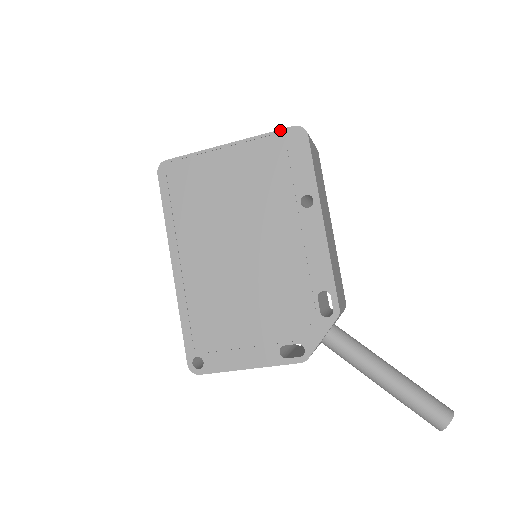
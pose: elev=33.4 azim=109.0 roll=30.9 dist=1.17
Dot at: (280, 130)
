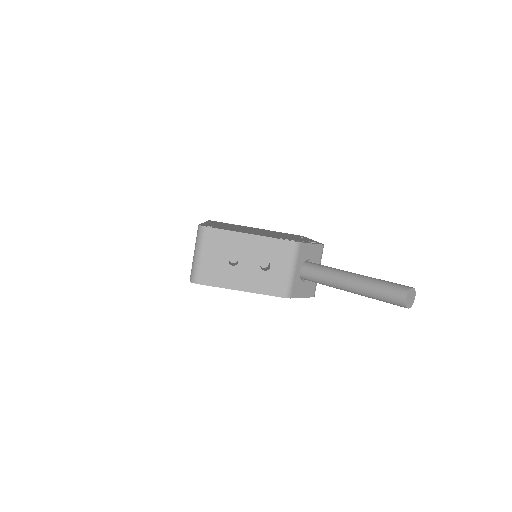
Dot at: occluded
